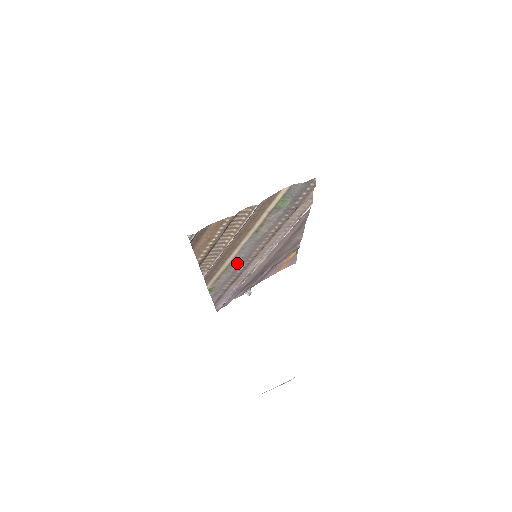
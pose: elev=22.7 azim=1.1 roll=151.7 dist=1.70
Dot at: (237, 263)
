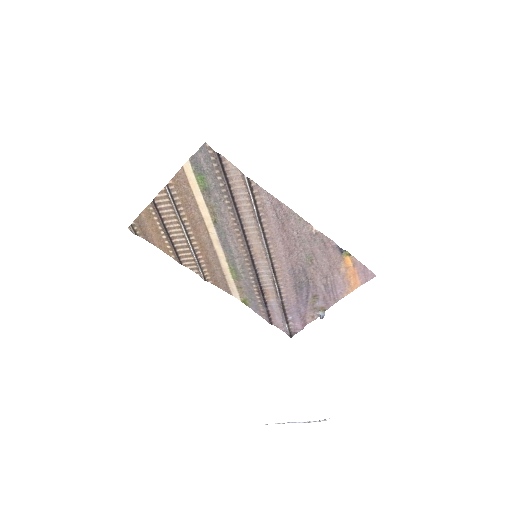
Dot at: (236, 265)
